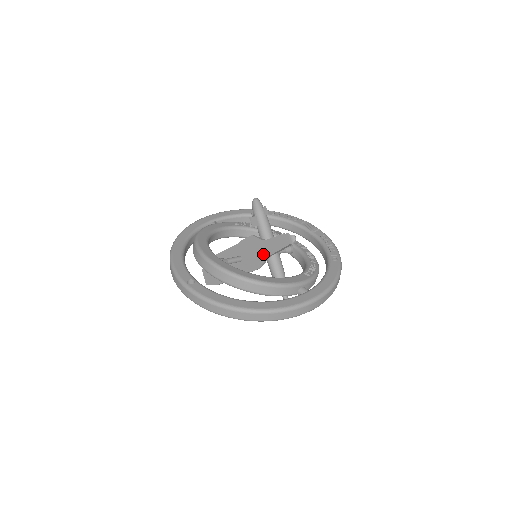
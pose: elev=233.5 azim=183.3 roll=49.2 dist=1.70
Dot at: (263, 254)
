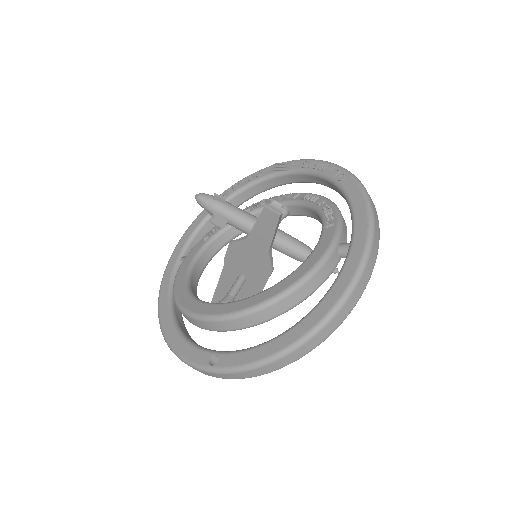
Dot at: (261, 253)
